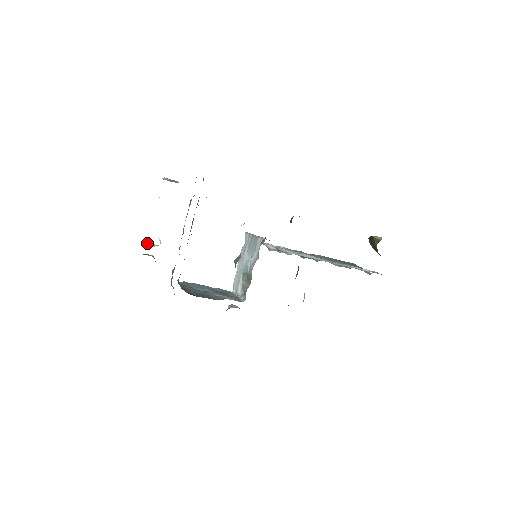
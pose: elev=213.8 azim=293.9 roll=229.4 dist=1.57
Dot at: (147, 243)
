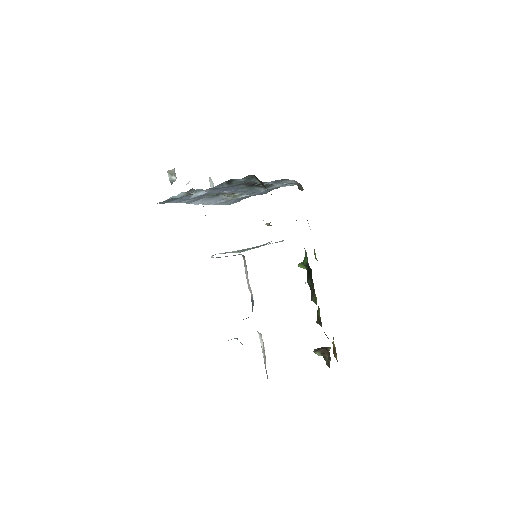
Dot at: occluded
